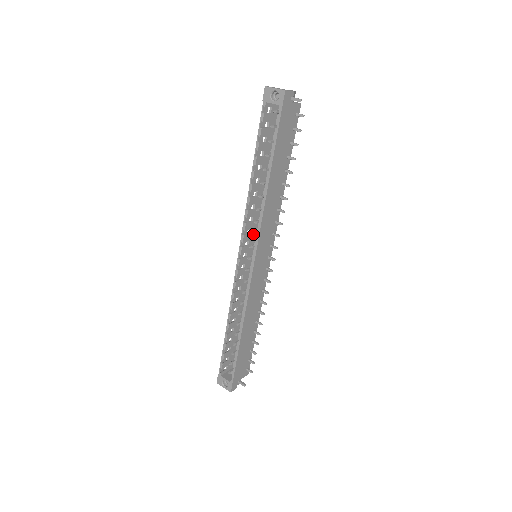
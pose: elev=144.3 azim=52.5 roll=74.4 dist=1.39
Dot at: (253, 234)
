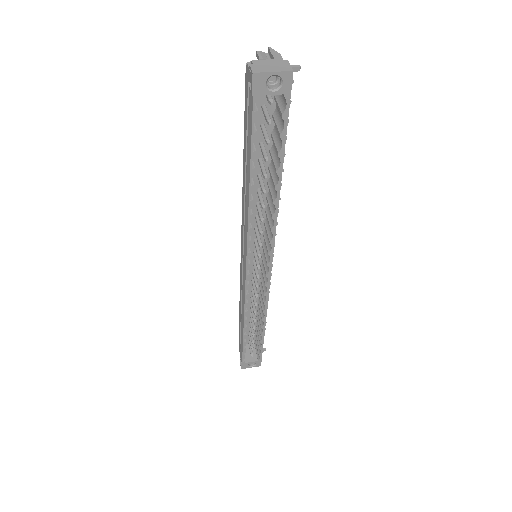
Dot at: (261, 245)
